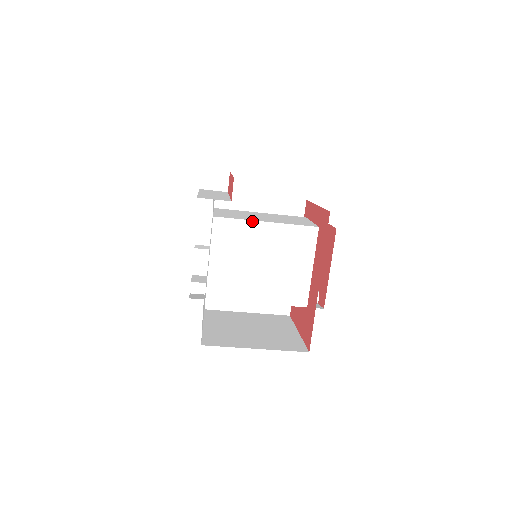
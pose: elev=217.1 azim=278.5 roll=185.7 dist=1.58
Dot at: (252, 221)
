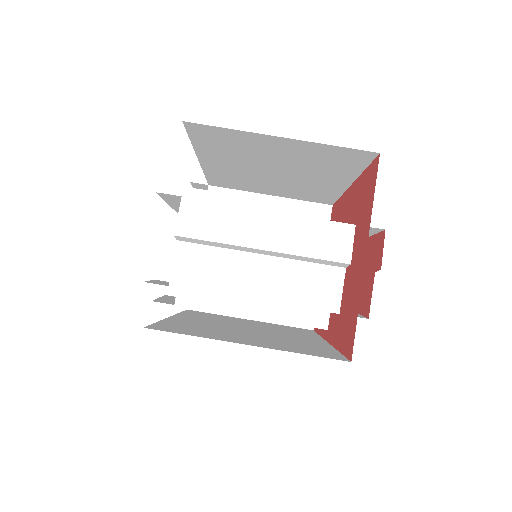
Dot at: occluded
